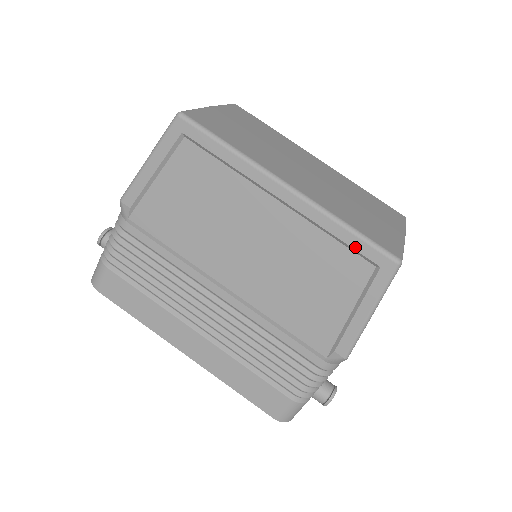
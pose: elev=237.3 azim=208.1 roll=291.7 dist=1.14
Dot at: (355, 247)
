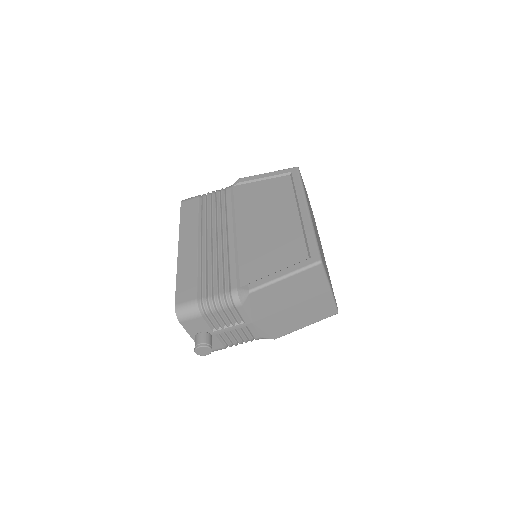
Dot at: (309, 244)
